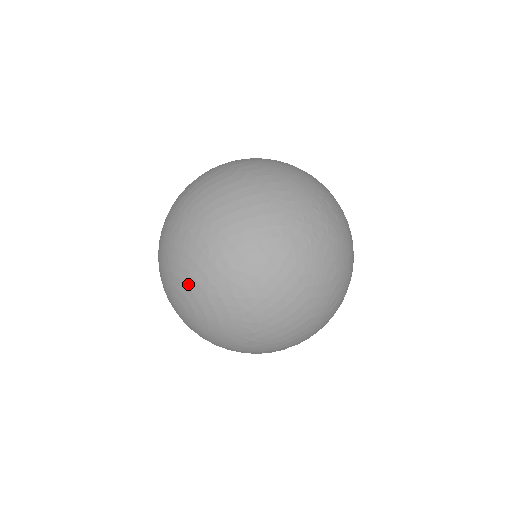
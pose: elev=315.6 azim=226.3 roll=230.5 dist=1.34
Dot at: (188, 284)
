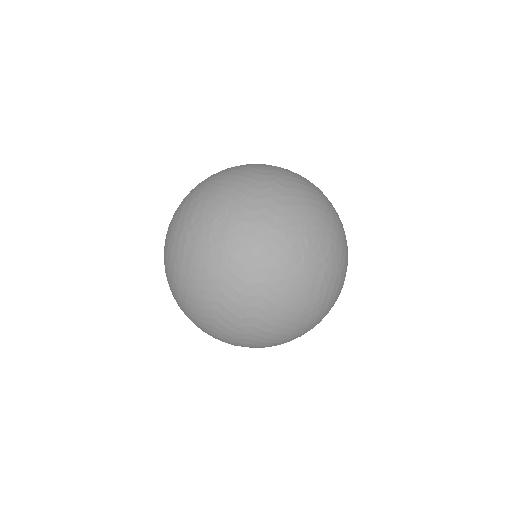
Dot at: (173, 217)
